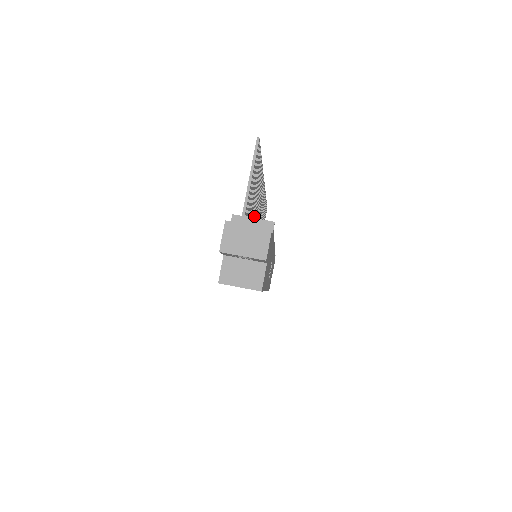
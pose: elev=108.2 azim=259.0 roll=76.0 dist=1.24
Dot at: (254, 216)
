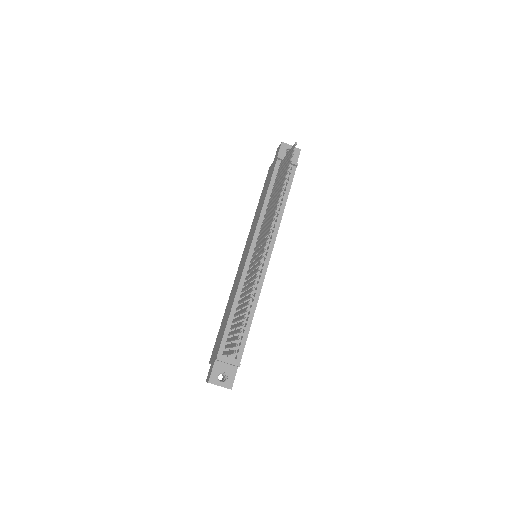
Dot at: (248, 283)
